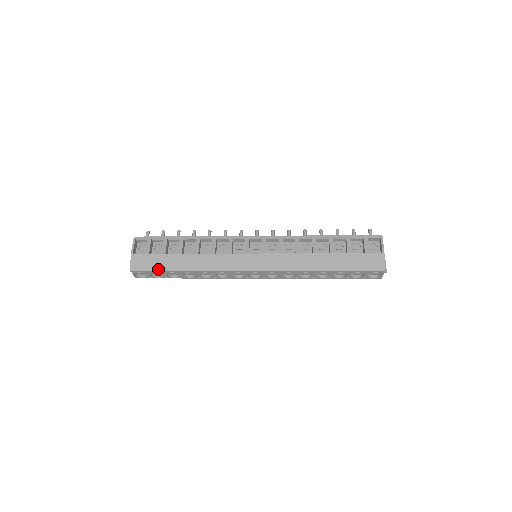
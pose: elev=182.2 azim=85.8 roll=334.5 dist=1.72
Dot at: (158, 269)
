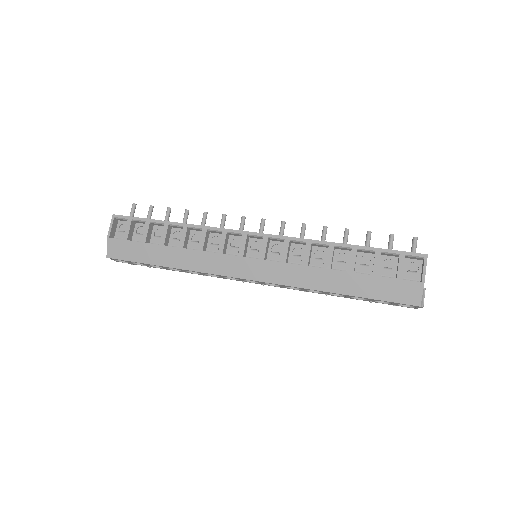
Dot at: (137, 260)
